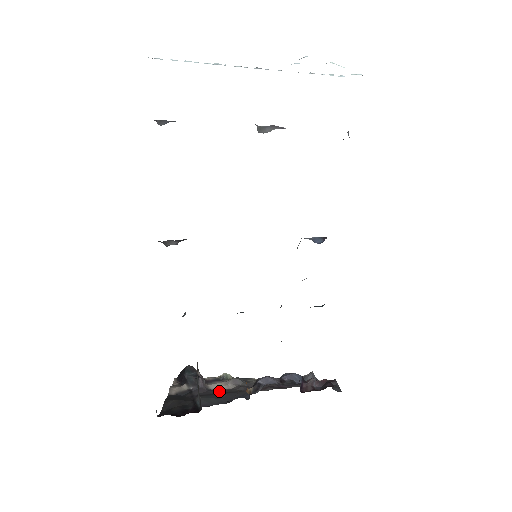
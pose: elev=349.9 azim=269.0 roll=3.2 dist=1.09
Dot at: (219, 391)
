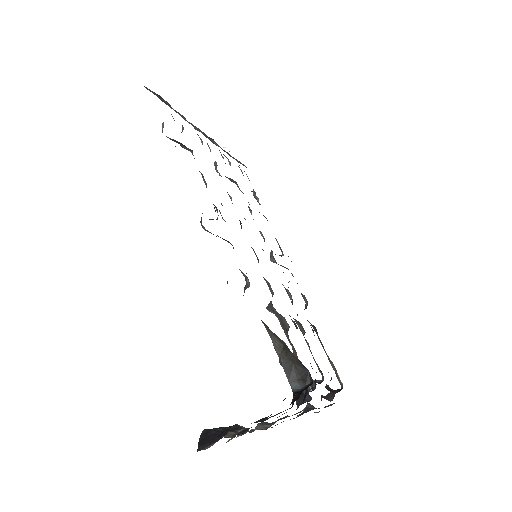
Dot at: occluded
